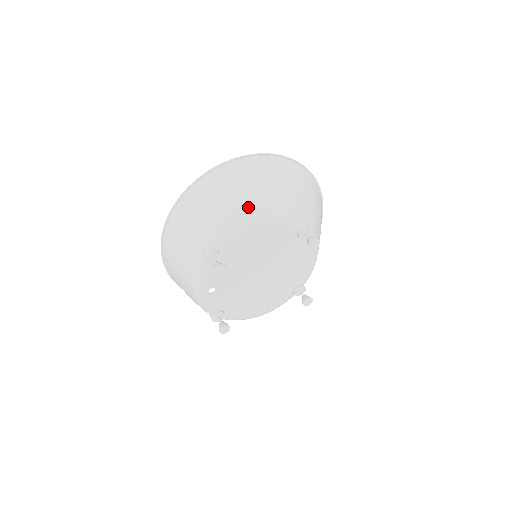
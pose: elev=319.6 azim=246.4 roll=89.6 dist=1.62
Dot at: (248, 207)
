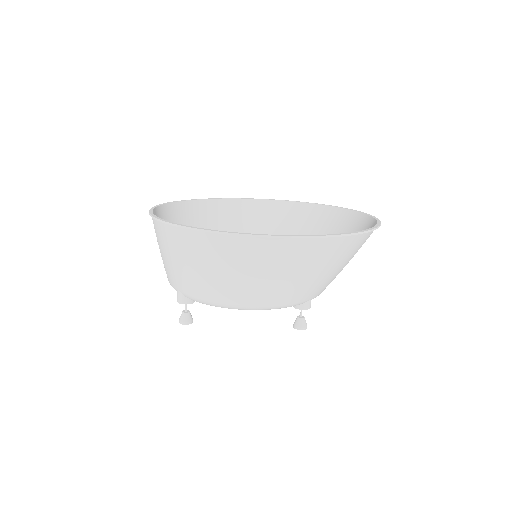
Dot at: (236, 296)
